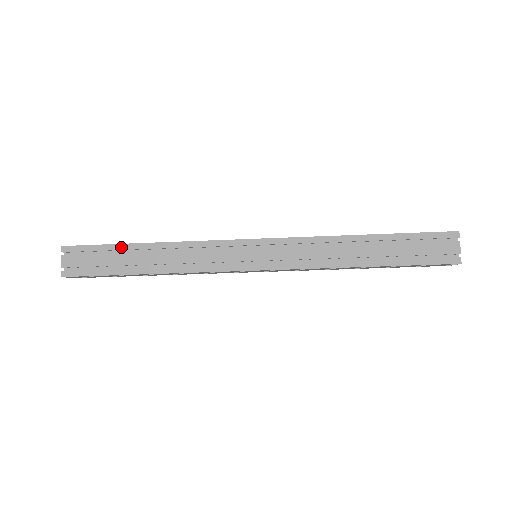
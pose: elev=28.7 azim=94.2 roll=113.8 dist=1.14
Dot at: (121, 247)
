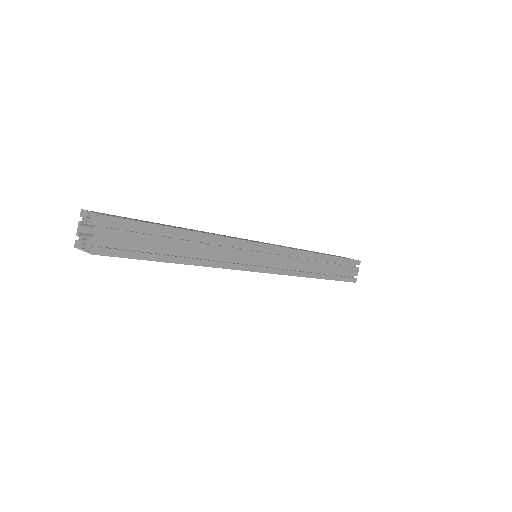
Dot at: (166, 230)
